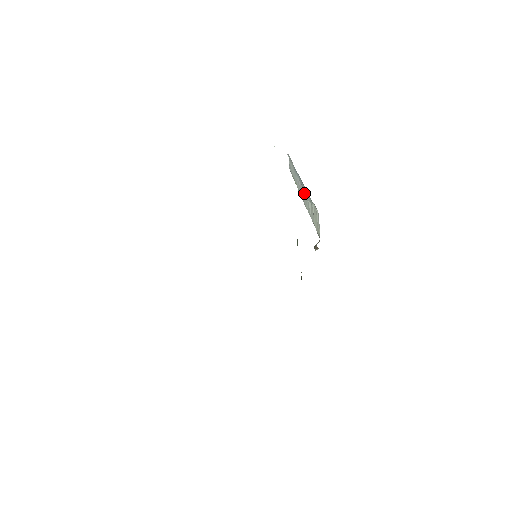
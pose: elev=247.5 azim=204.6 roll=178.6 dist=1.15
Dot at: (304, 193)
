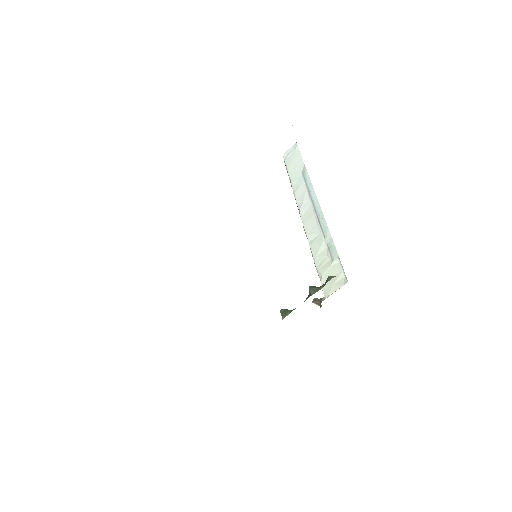
Dot at: (315, 221)
